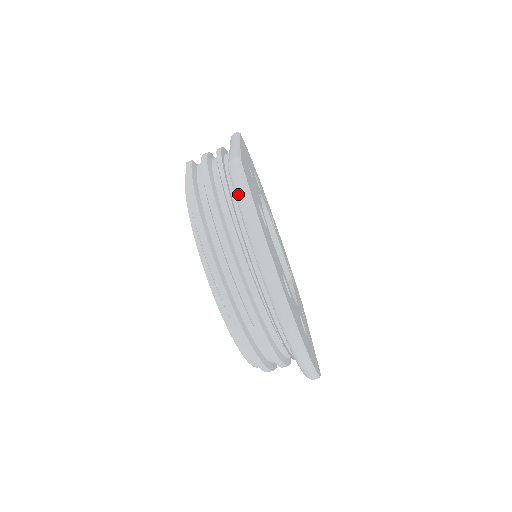
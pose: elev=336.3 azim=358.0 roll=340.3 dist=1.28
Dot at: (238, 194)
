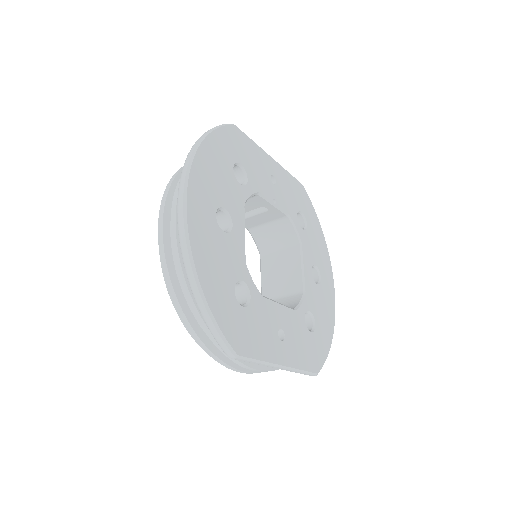
Dot at: occluded
